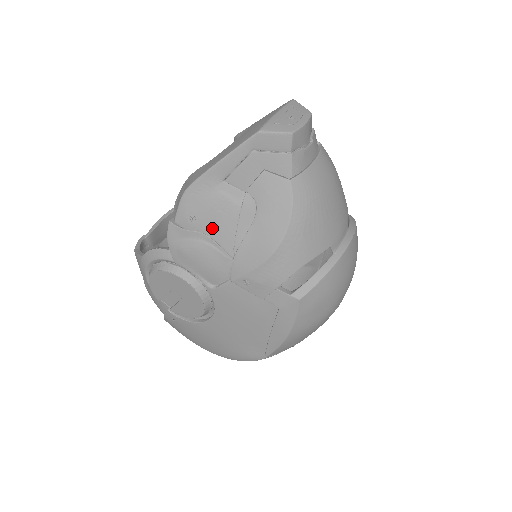
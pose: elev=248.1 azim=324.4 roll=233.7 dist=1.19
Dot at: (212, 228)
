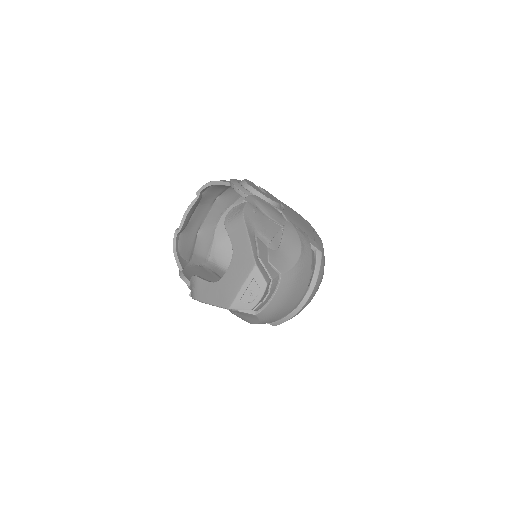
Dot at: occluded
